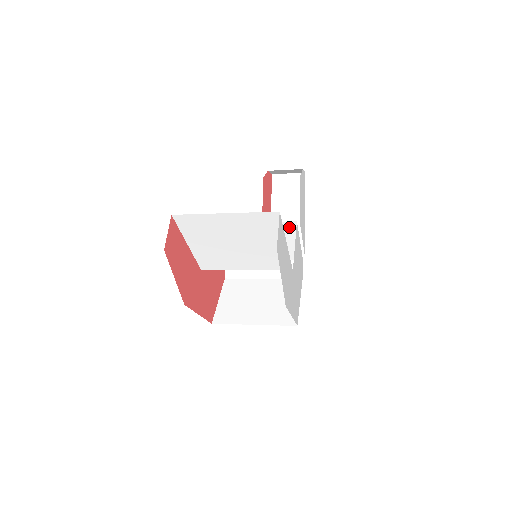
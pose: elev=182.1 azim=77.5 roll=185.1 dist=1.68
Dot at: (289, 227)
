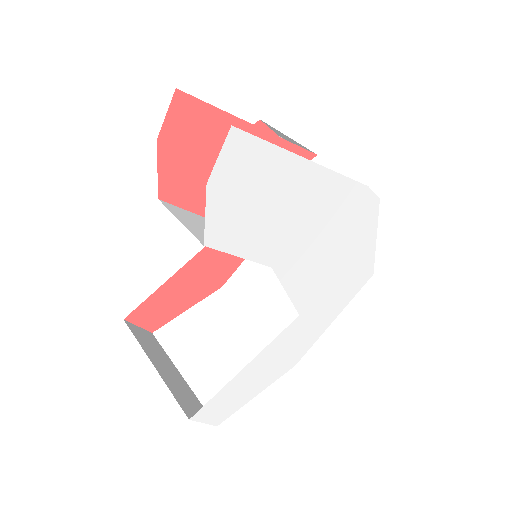
Dot at: occluded
